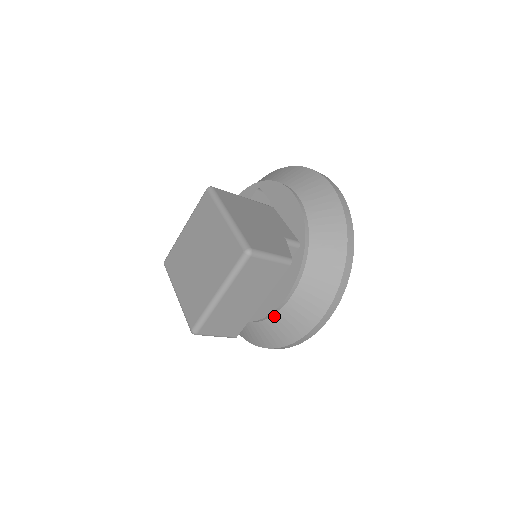
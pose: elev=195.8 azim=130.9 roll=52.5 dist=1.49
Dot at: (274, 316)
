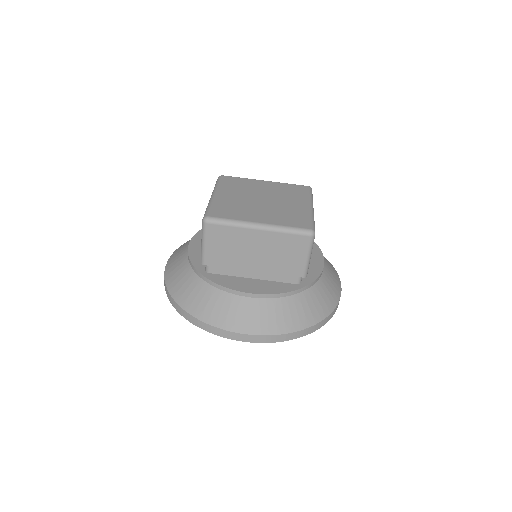
Dot at: (227, 293)
